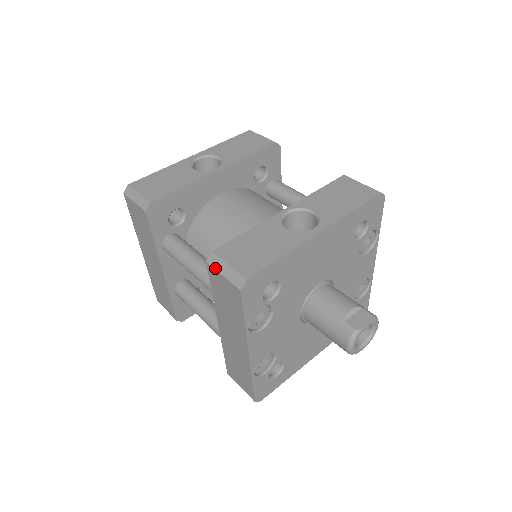
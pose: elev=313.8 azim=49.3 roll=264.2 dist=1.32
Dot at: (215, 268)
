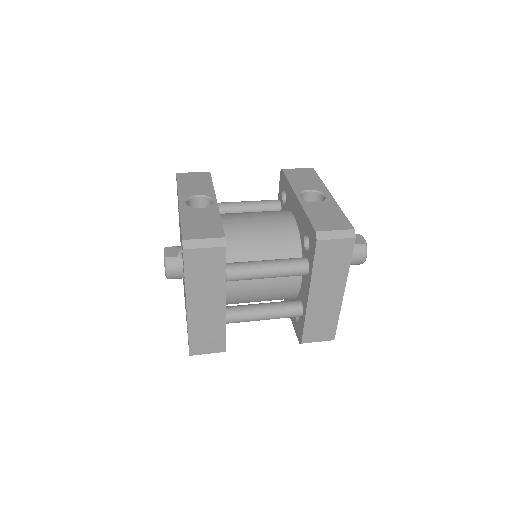
Dot at: (327, 239)
